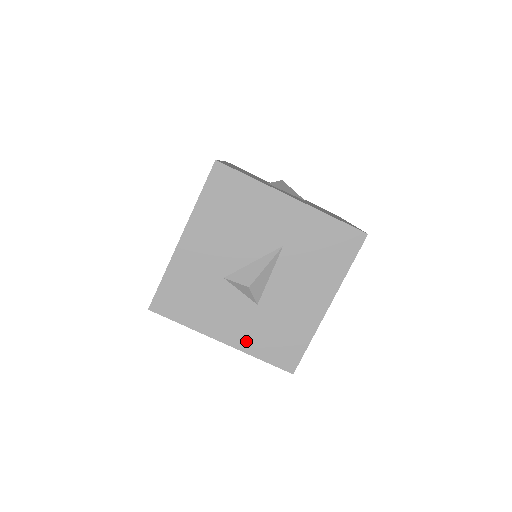
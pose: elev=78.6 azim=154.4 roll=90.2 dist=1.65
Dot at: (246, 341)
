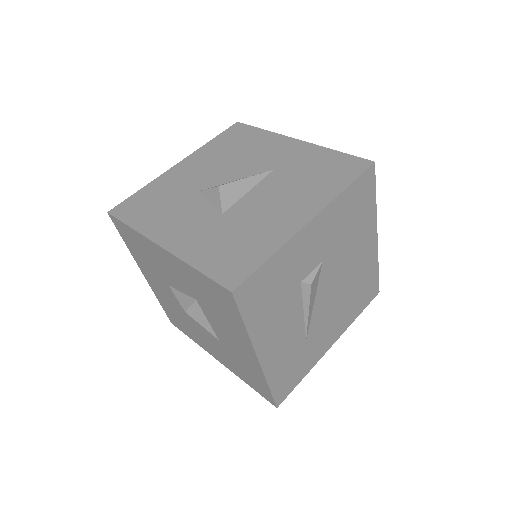
Dot at: (190, 248)
